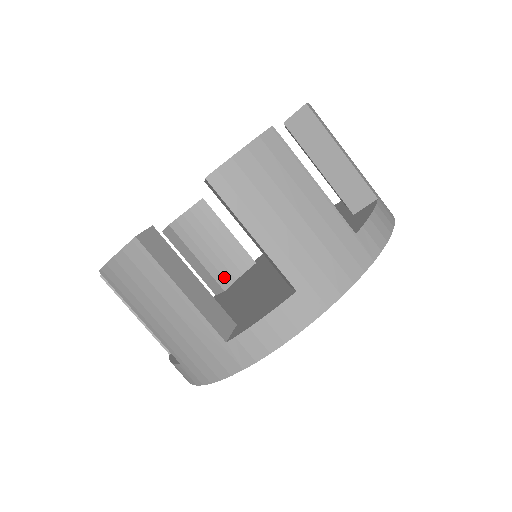
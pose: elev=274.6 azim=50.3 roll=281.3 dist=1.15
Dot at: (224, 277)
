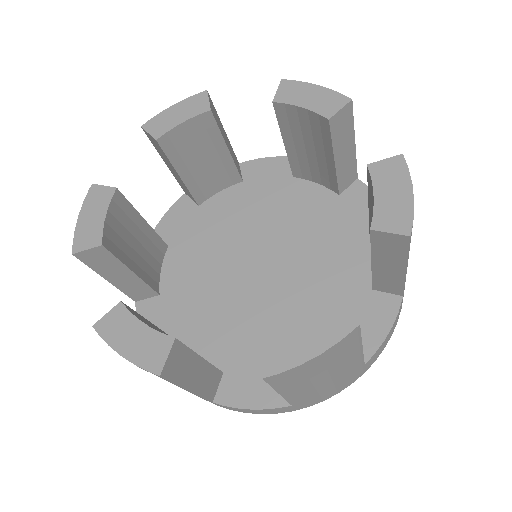
Dot at: (203, 192)
